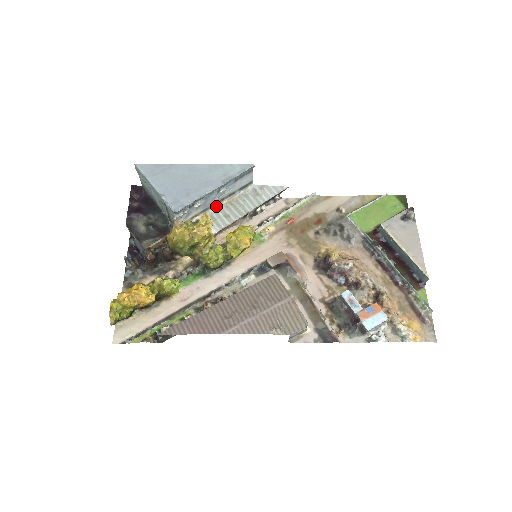
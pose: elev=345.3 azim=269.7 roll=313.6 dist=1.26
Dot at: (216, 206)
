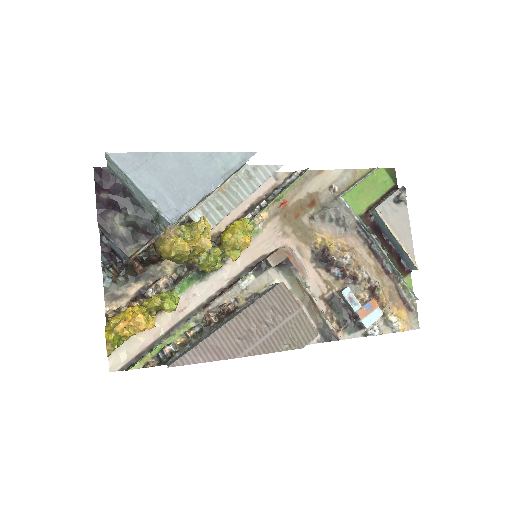
Dot at: (207, 196)
